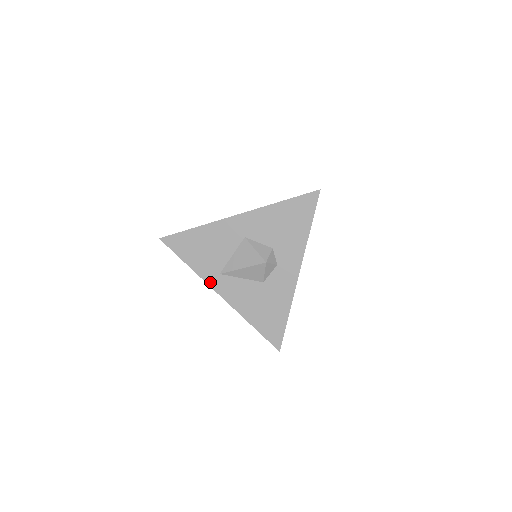
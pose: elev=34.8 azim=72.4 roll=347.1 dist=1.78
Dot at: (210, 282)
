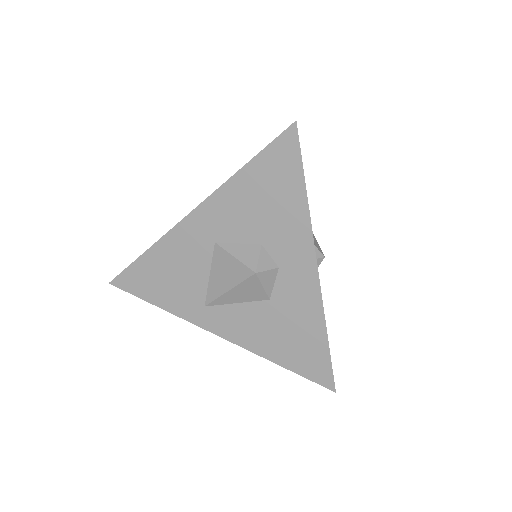
Dot at: (197, 321)
